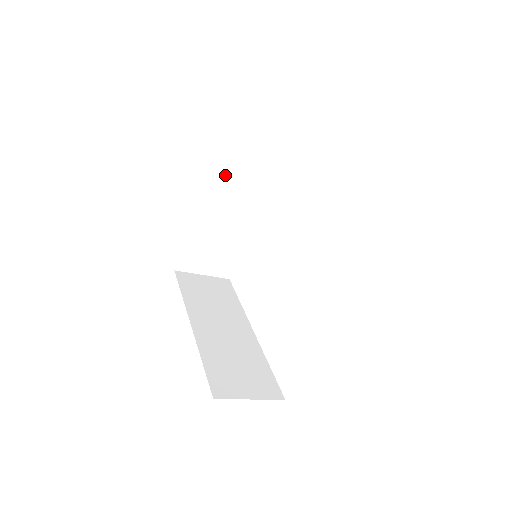
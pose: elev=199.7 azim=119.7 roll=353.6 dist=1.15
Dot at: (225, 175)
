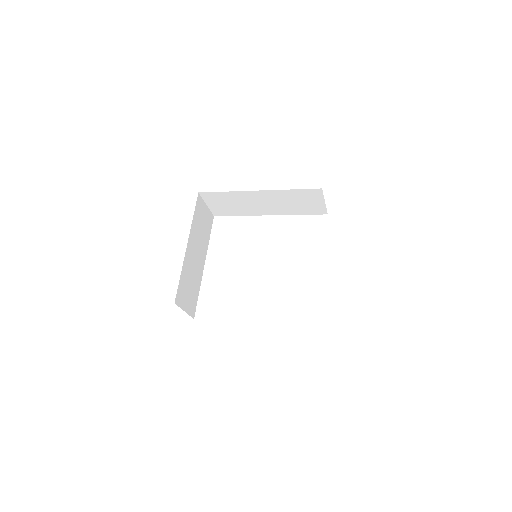
Dot at: (196, 227)
